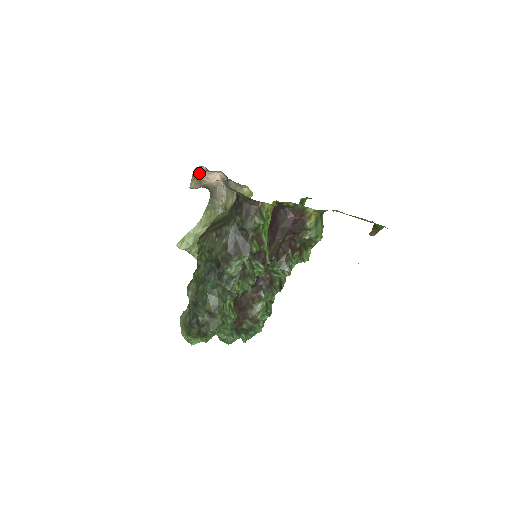
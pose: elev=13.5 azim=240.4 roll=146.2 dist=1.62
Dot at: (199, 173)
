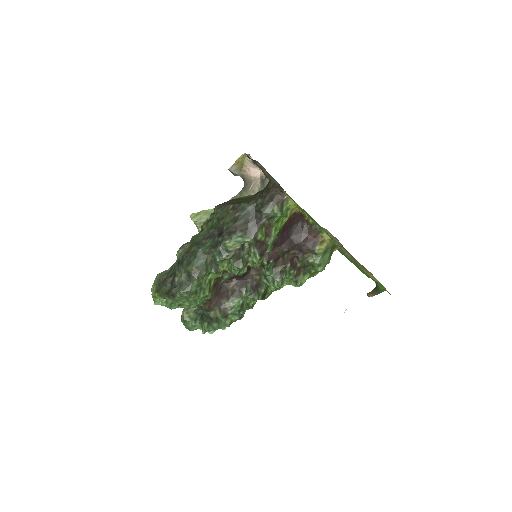
Dot at: (244, 161)
